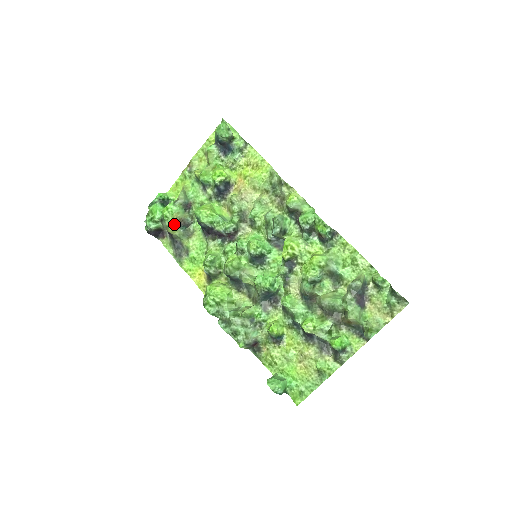
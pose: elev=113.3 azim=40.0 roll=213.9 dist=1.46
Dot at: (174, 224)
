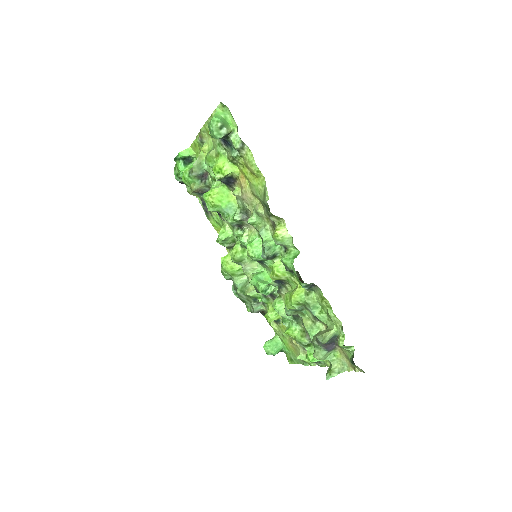
Dot at: (193, 192)
